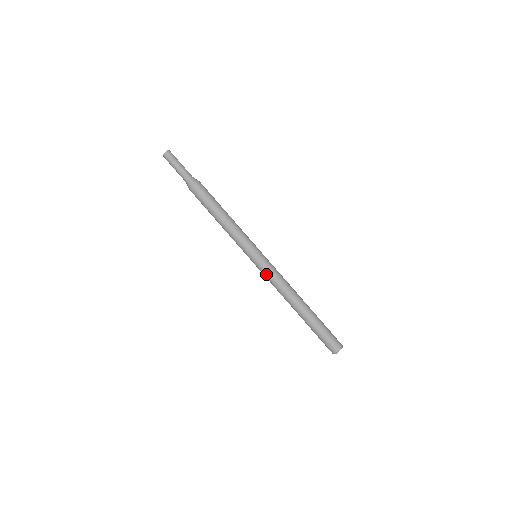
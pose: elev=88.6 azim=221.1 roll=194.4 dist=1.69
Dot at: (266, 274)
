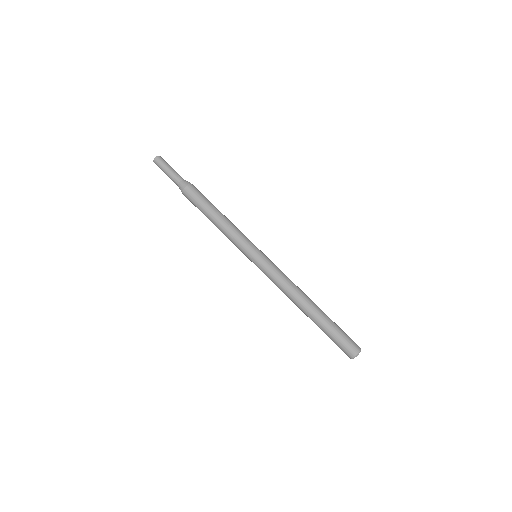
Dot at: (269, 272)
